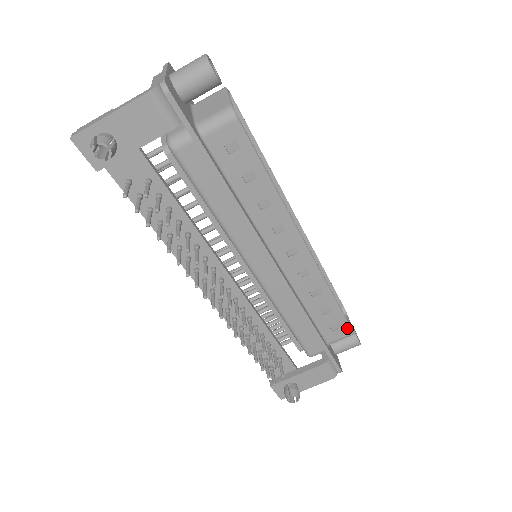
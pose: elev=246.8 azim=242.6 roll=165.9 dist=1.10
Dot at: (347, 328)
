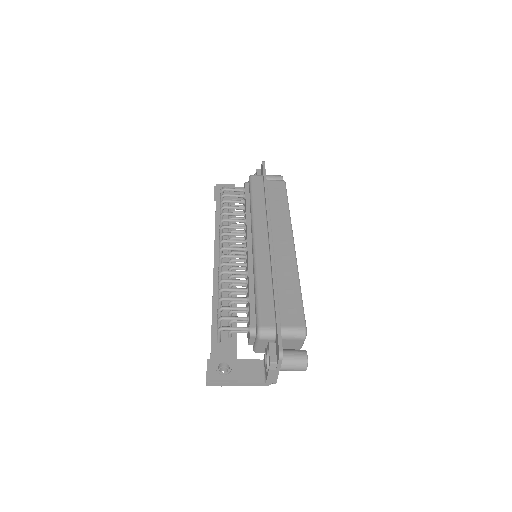
Dot at: occluded
